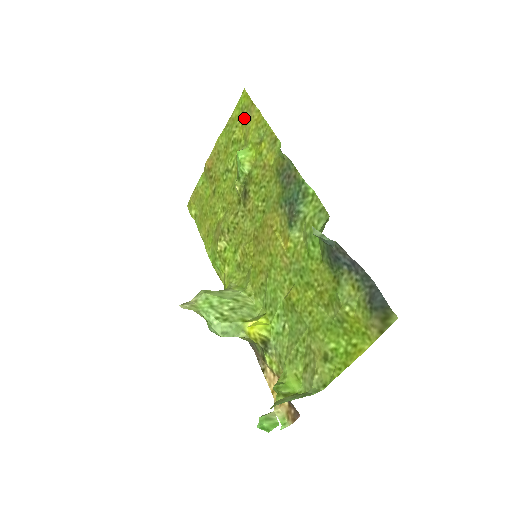
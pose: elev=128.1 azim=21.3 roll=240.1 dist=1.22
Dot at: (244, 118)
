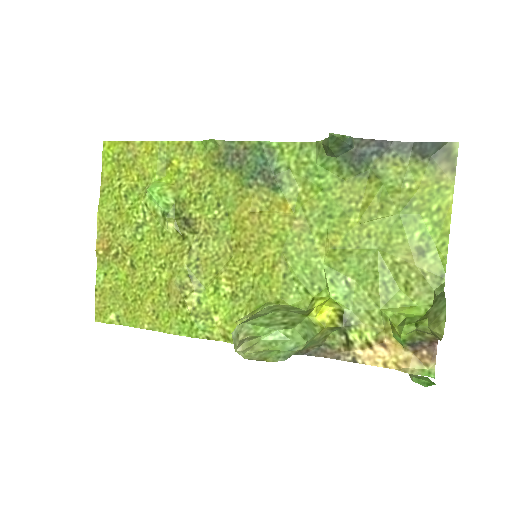
Dot at: (125, 164)
